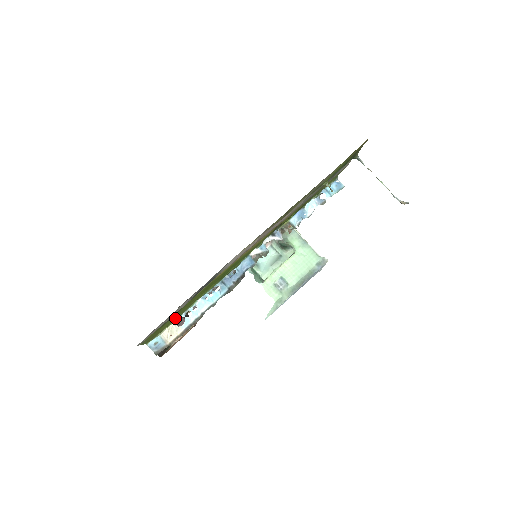
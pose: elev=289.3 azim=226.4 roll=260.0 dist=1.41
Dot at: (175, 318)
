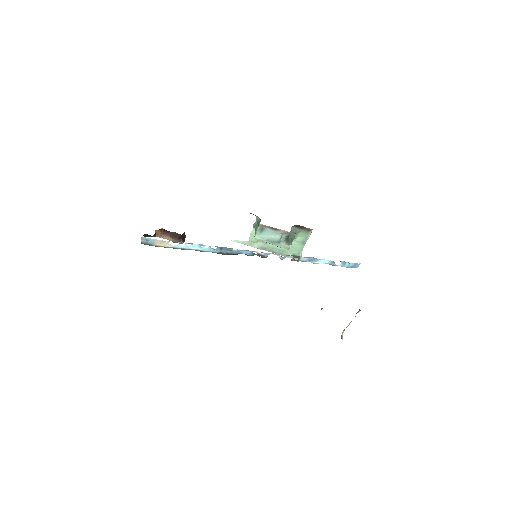
Dot at: occluded
